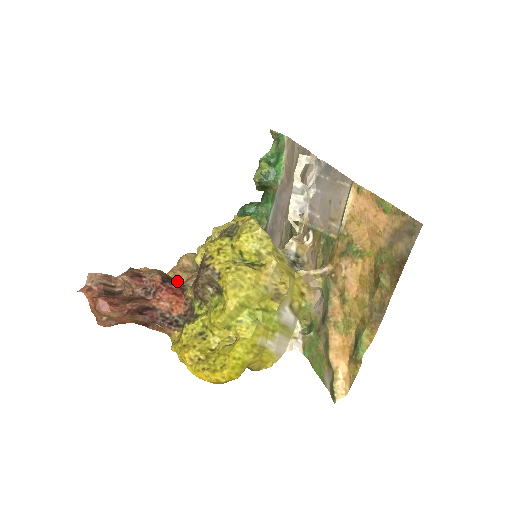
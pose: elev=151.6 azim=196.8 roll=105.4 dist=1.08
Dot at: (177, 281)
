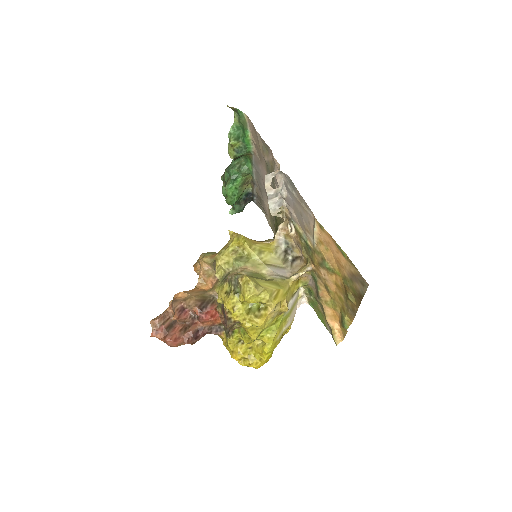
Dot at: (207, 294)
